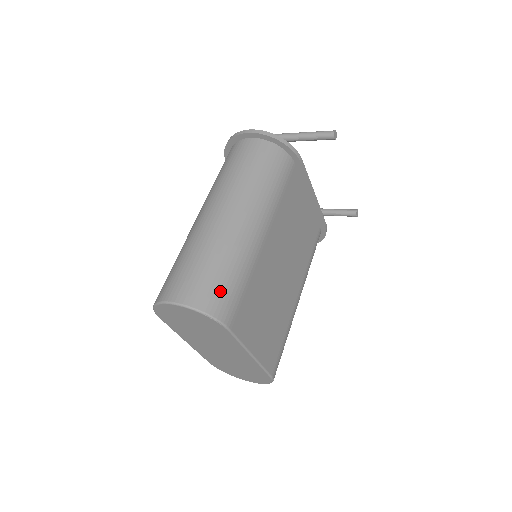
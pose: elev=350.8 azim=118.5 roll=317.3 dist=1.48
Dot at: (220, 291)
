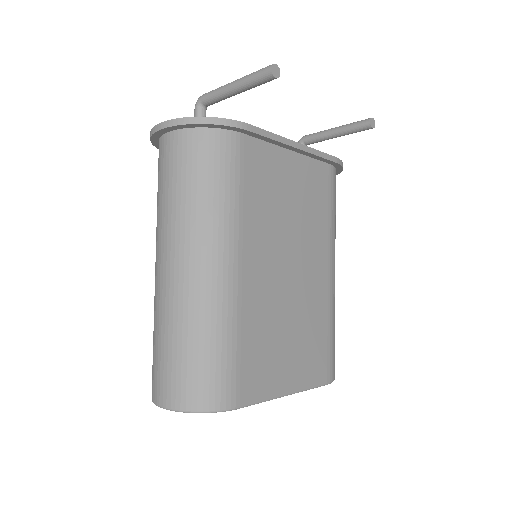
Dot at: (205, 377)
